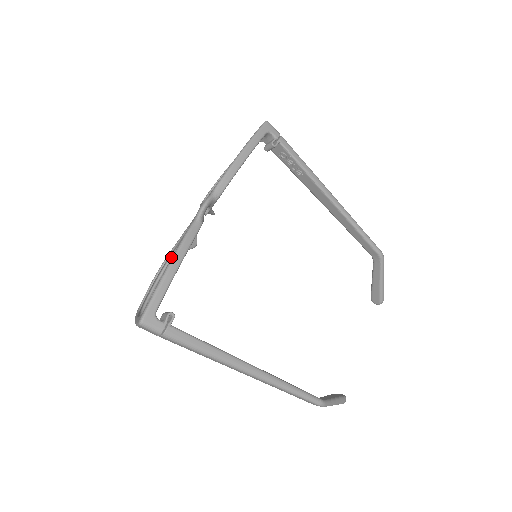
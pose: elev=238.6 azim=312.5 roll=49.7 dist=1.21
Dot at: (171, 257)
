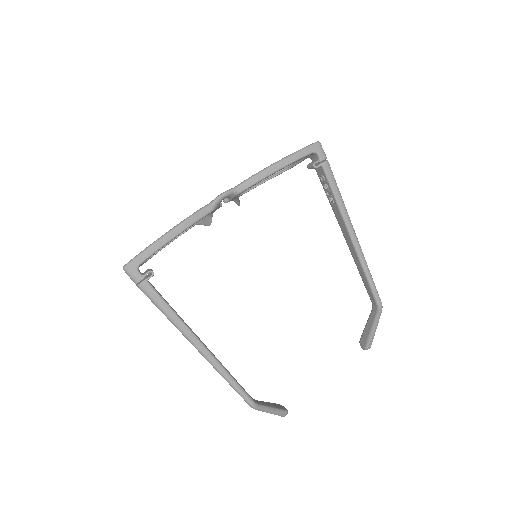
Dot at: occluded
